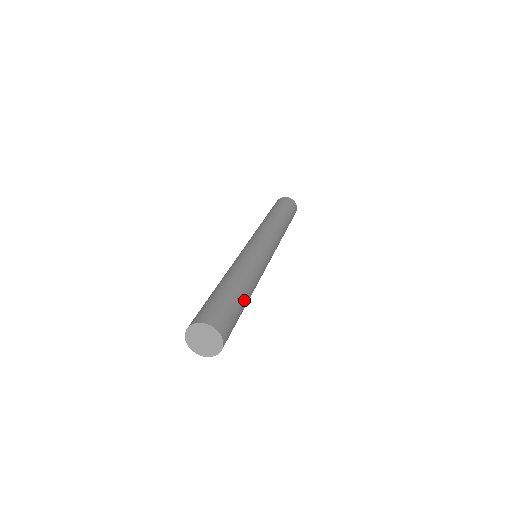
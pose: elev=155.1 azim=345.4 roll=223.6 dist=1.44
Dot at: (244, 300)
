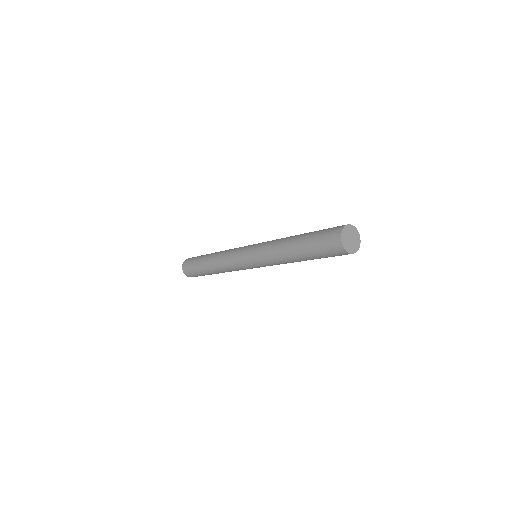
Dot at: occluded
